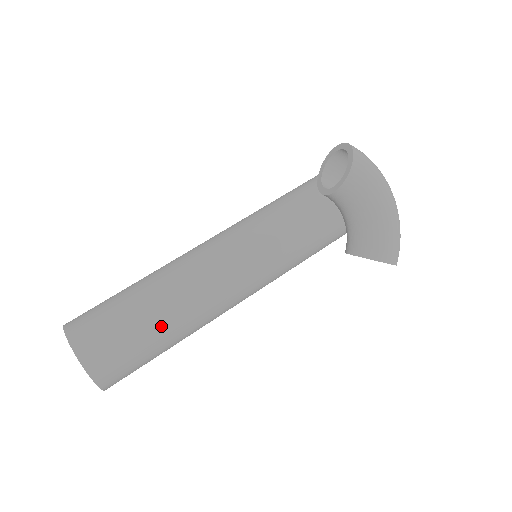
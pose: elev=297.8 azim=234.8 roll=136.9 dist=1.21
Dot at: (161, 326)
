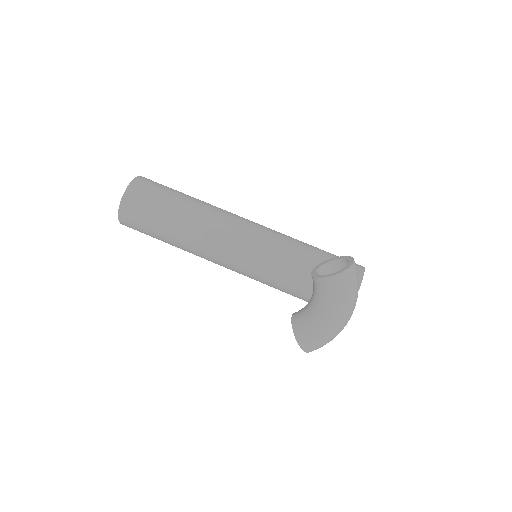
Dot at: (169, 229)
